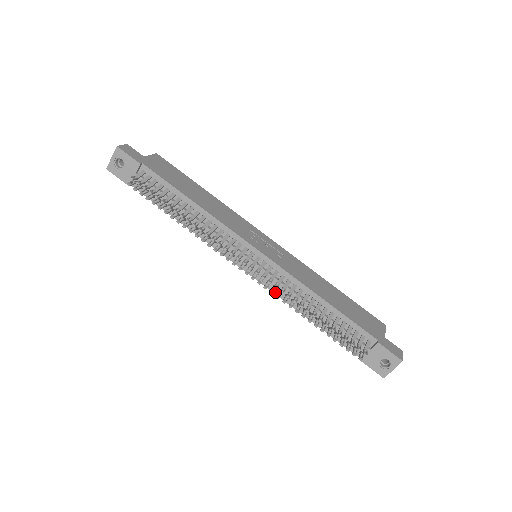
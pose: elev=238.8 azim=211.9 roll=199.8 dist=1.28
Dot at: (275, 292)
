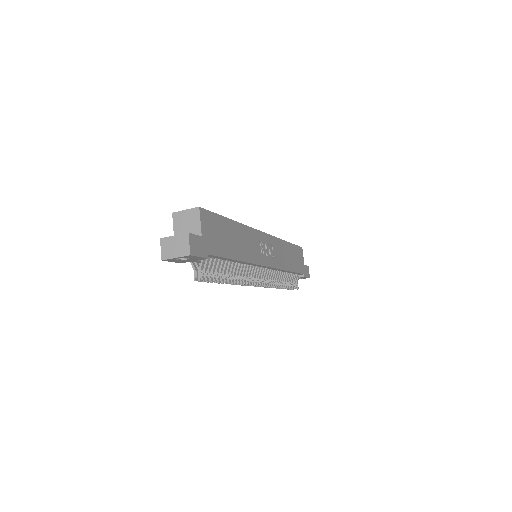
Dot at: occluded
